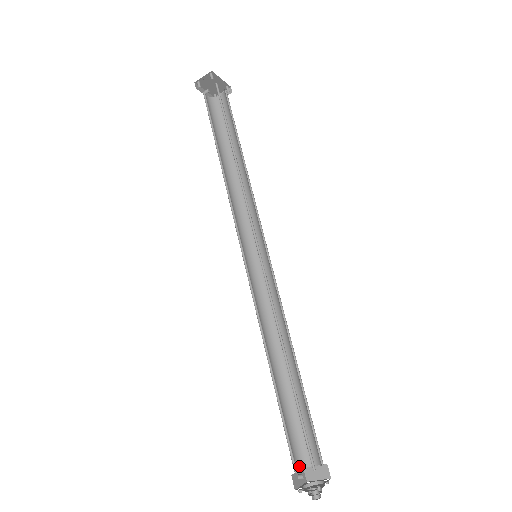
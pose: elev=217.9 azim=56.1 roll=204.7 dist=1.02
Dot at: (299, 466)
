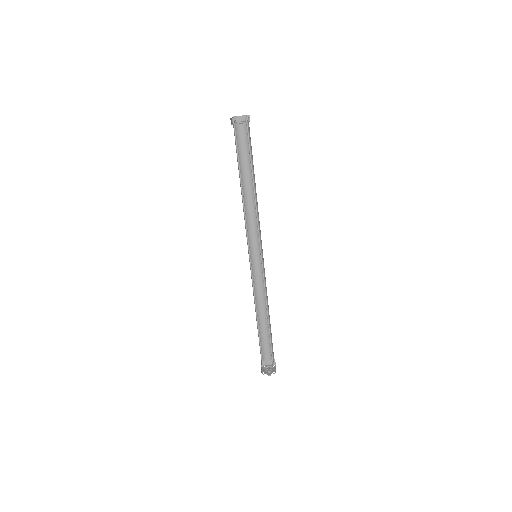
Dot at: occluded
